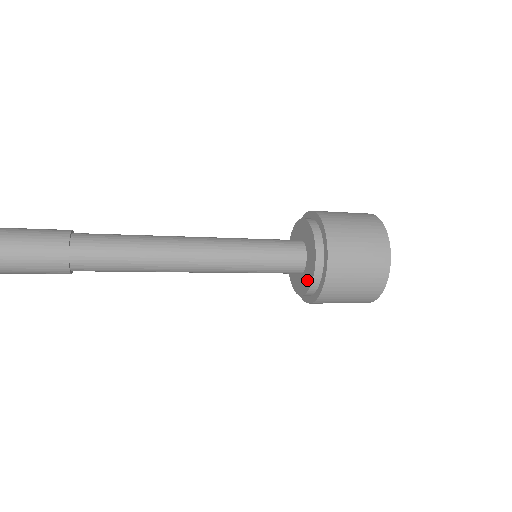
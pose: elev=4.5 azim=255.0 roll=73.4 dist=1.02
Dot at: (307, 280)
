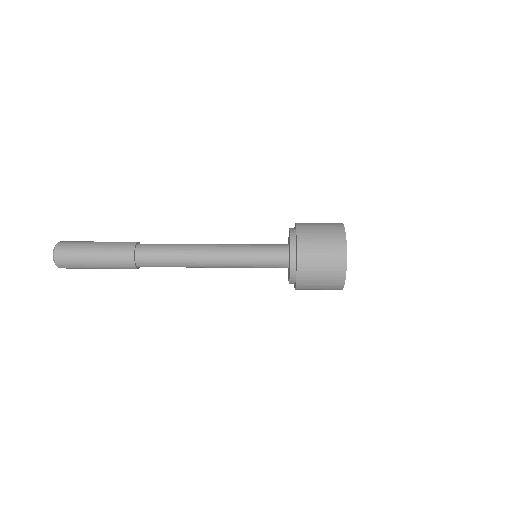
Dot at: occluded
